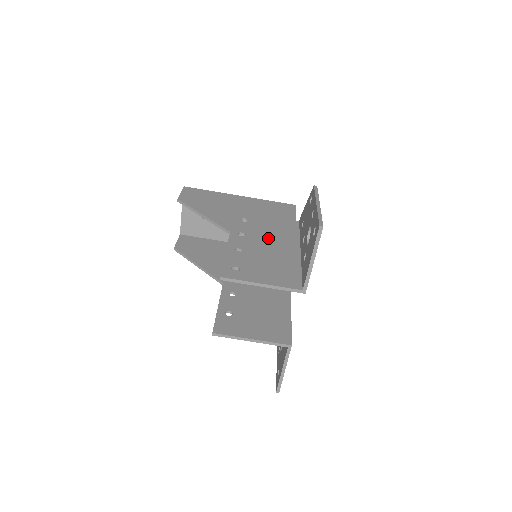
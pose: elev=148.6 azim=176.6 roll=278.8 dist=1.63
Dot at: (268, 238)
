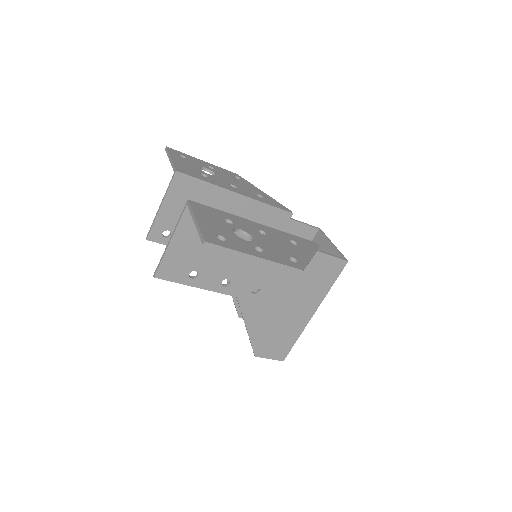
Dot at: occluded
